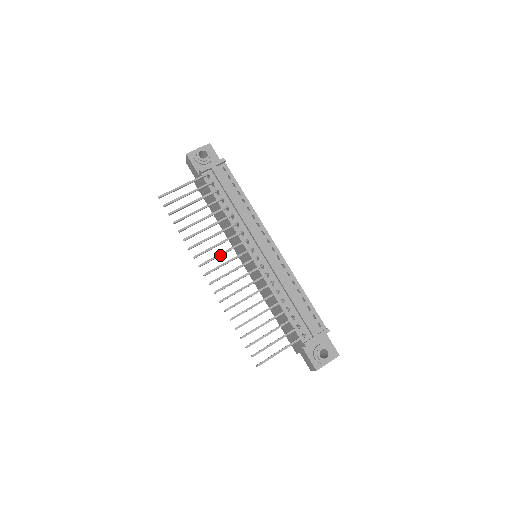
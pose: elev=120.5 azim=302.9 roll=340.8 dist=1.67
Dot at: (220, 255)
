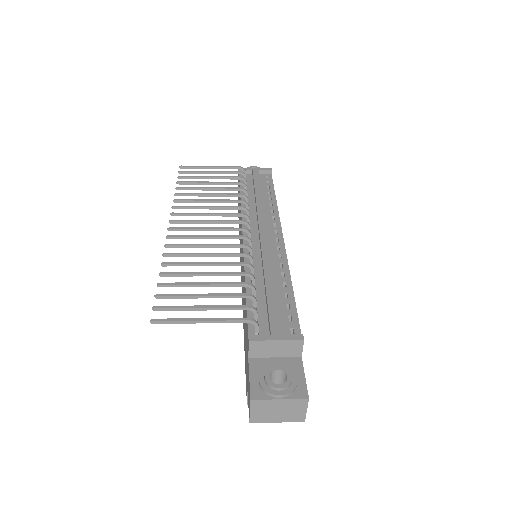
Dot at: (203, 213)
